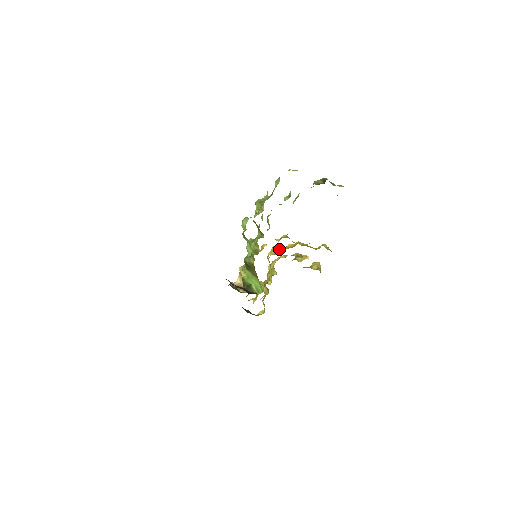
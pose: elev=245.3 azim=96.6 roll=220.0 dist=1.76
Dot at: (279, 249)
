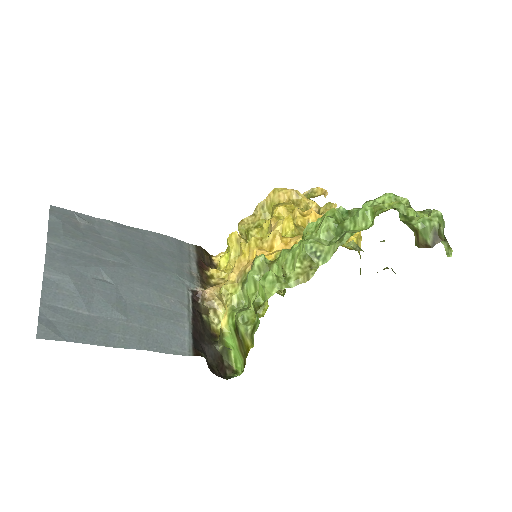
Dot at: (295, 213)
